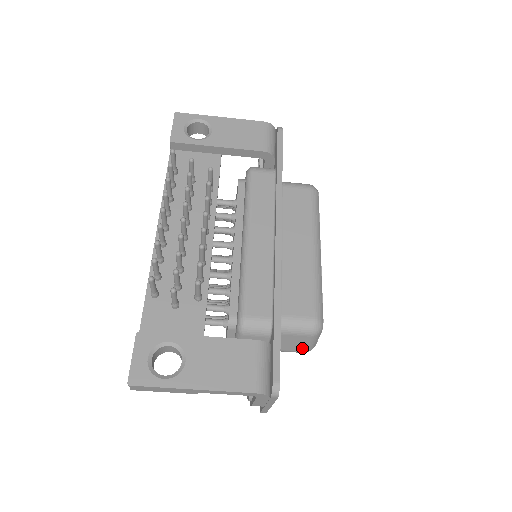
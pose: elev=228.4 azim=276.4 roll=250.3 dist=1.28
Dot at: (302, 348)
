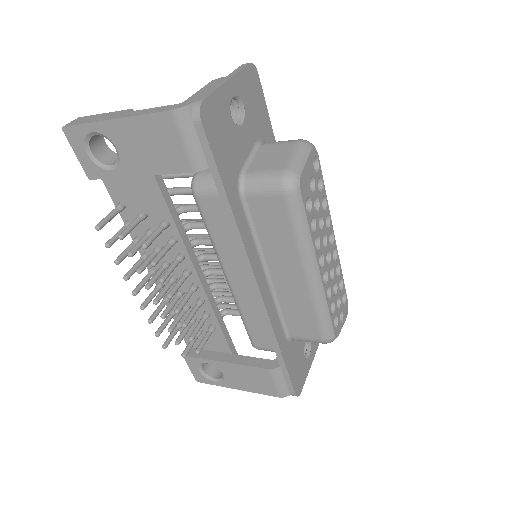
Dot at: occluded
